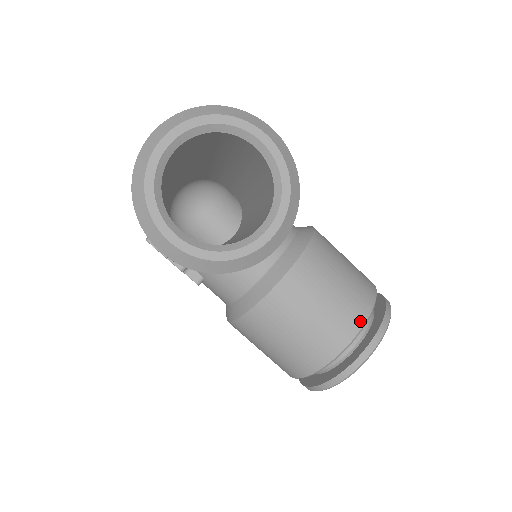
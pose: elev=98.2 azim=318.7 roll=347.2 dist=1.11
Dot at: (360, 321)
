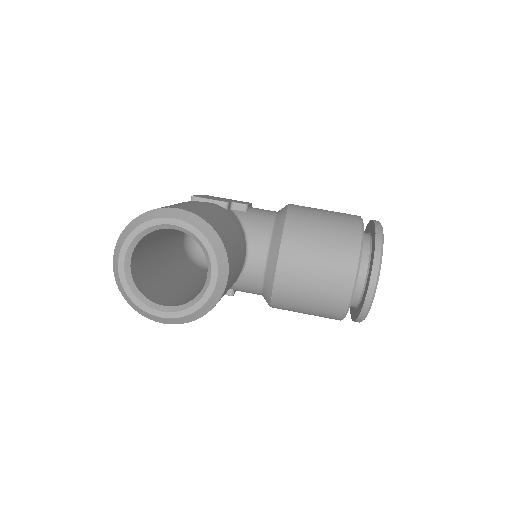
Dot at: (354, 262)
